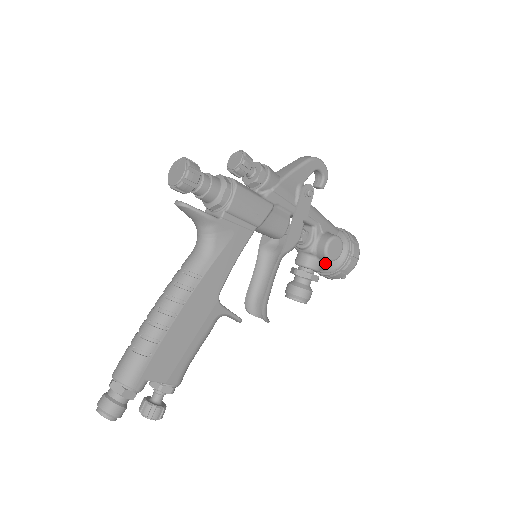
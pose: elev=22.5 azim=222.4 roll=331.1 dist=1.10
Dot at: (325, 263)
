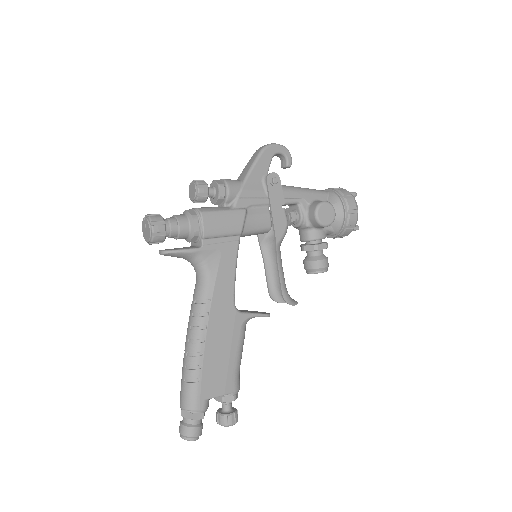
Dot at: (327, 228)
